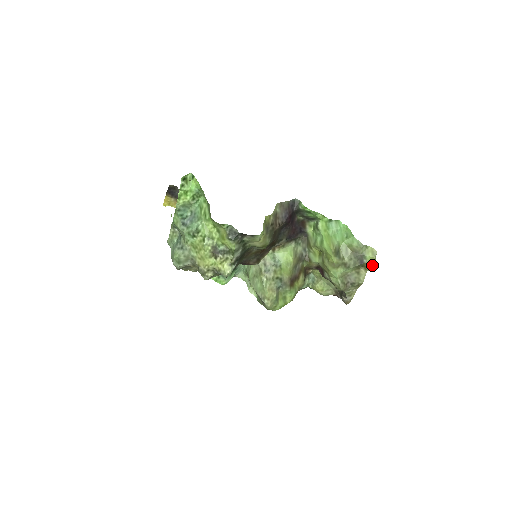
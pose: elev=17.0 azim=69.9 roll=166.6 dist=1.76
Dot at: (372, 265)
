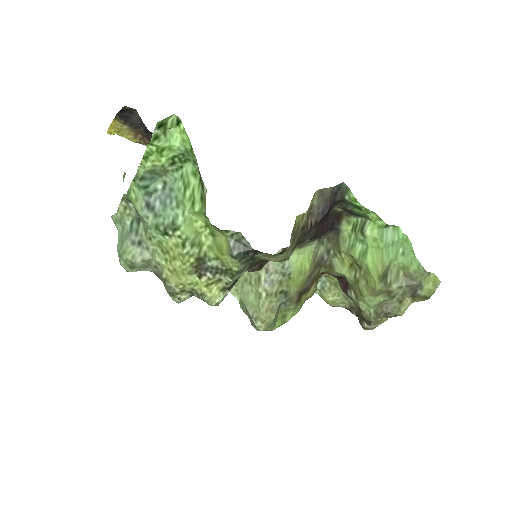
Dot at: (427, 298)
